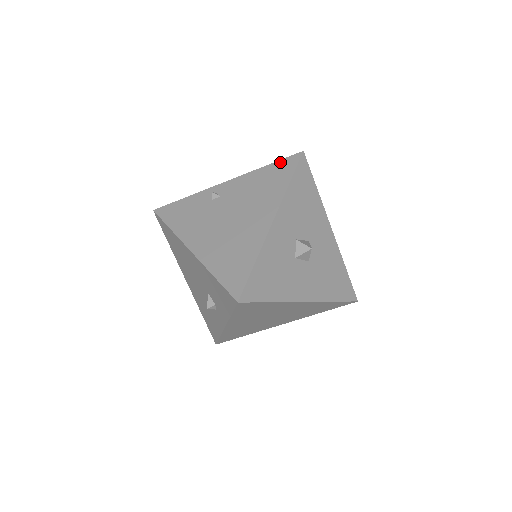
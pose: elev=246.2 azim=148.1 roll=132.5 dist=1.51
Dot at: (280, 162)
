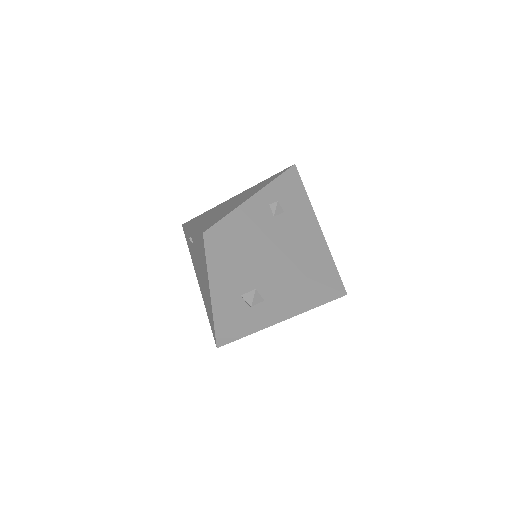
Dot at: (199, 235)
